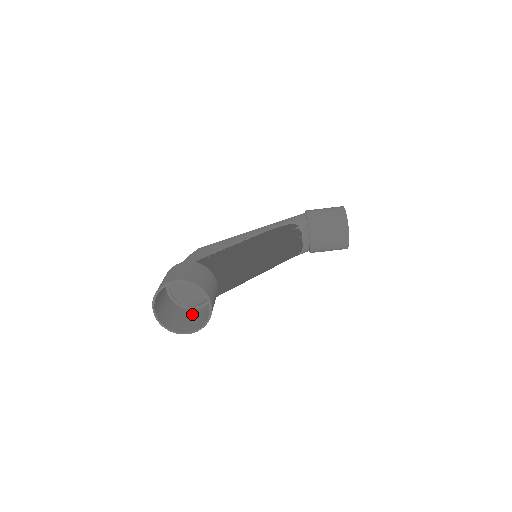
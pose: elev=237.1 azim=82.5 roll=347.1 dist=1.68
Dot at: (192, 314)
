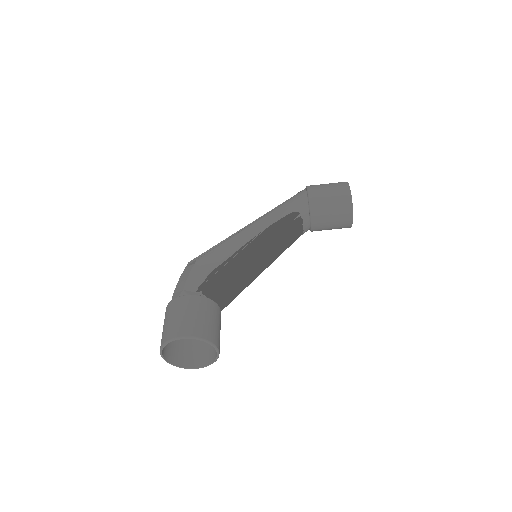
Dot at: occluded
